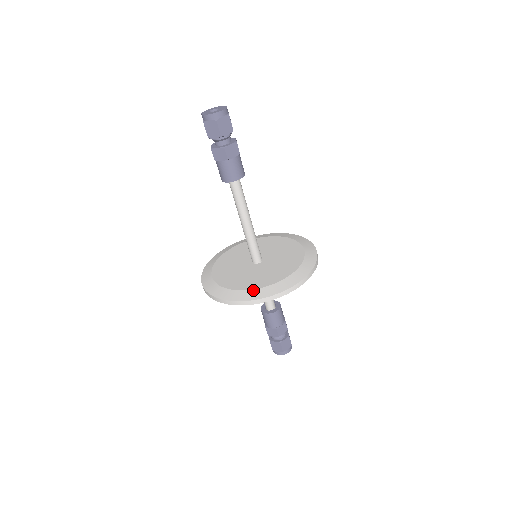
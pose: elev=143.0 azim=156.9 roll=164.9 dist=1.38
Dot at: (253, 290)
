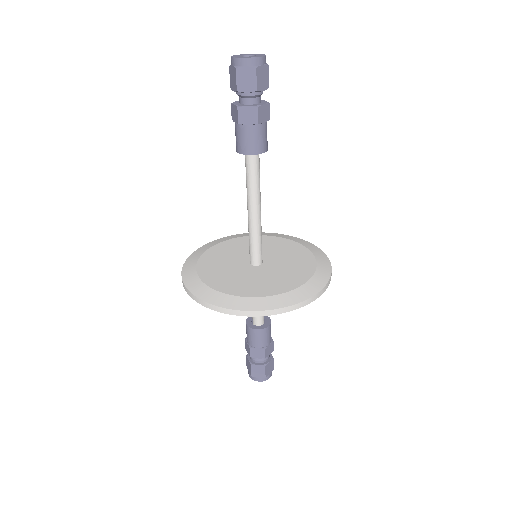
Dot at: (206, 286)
